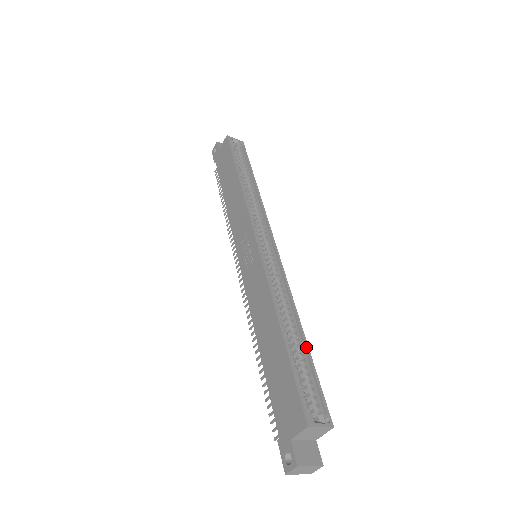
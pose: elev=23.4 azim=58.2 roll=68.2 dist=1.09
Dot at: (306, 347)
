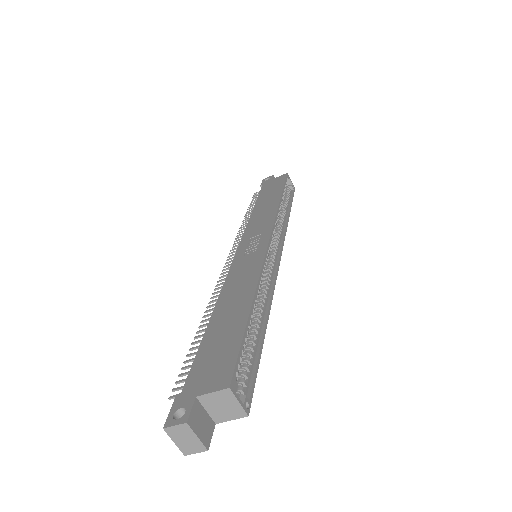
Dot at: (262, 338)
